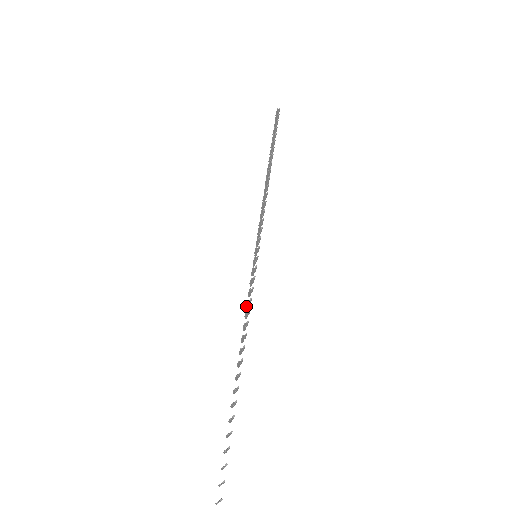
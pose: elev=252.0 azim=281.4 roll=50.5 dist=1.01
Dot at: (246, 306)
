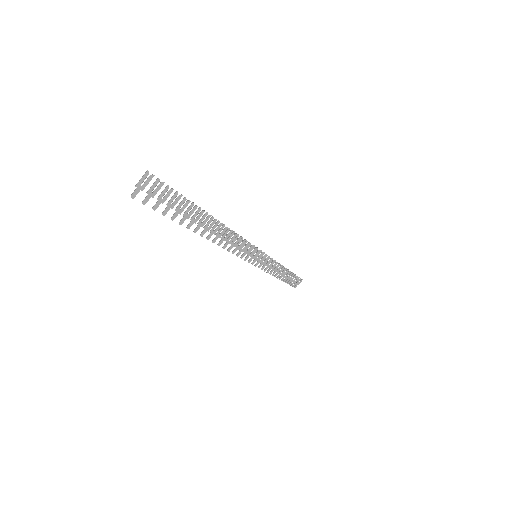
Dot at: (233, 250)
